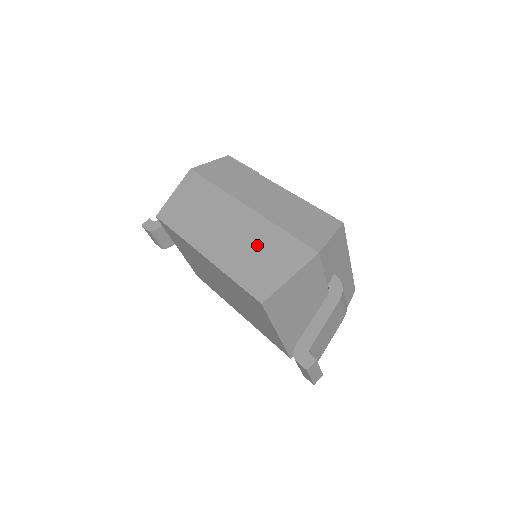
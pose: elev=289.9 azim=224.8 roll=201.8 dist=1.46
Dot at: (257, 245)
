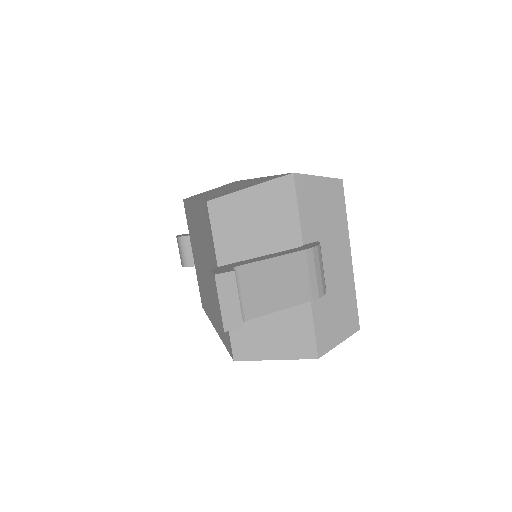
Dot at: (243, 185)
